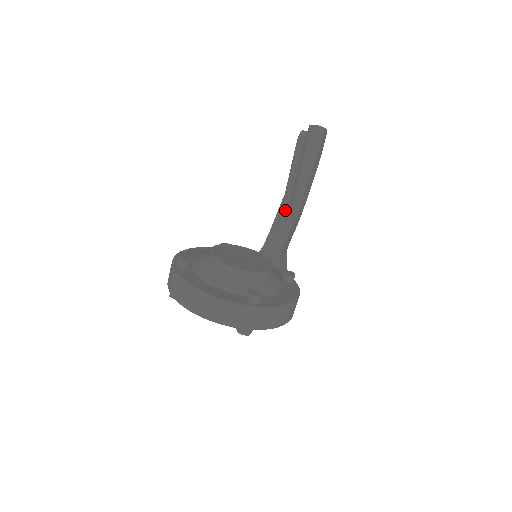
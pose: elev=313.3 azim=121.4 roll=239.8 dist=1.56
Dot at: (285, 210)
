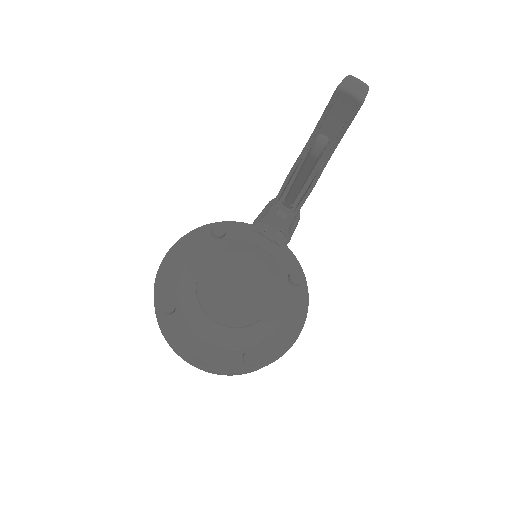
Dot at: (294, 196)
